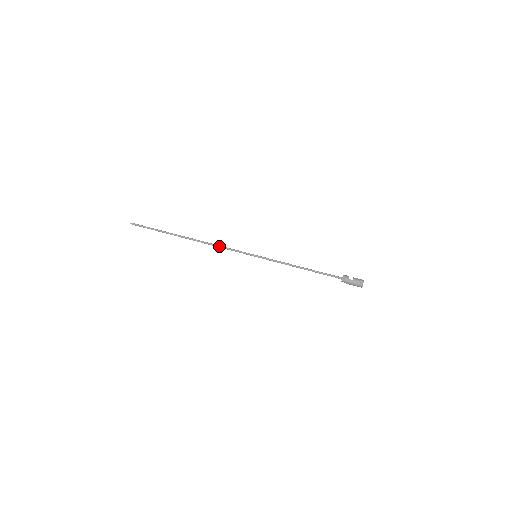
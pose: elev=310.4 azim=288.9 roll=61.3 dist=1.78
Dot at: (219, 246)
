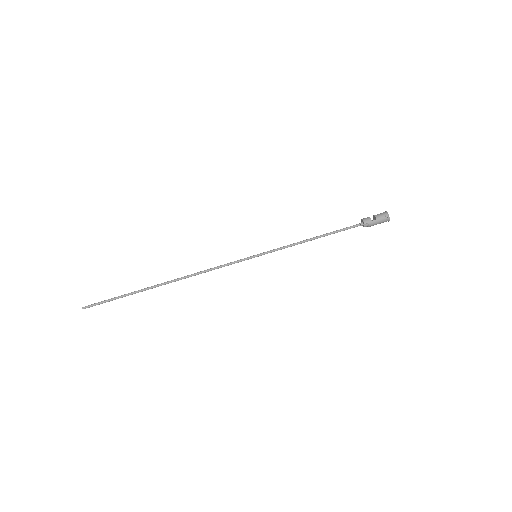
Dot at: (207, 271)
